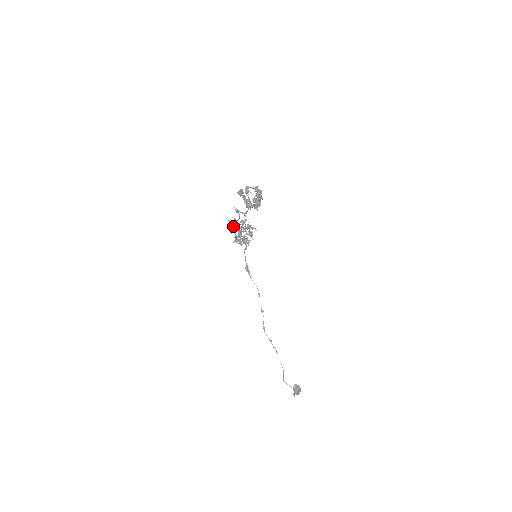
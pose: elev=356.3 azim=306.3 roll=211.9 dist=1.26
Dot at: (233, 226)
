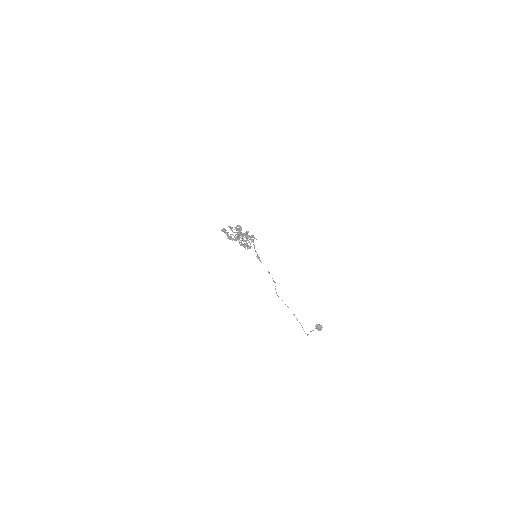
Dot at: occluded
